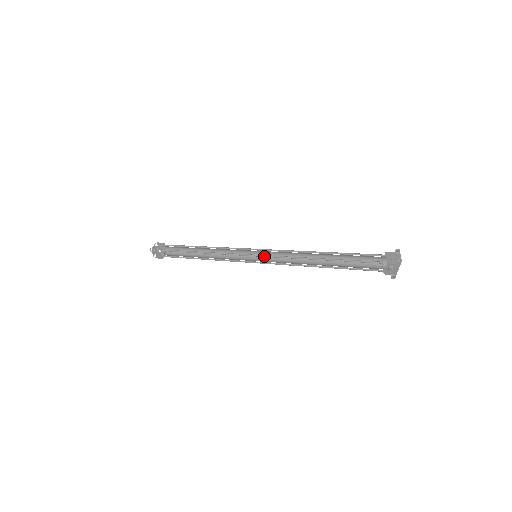
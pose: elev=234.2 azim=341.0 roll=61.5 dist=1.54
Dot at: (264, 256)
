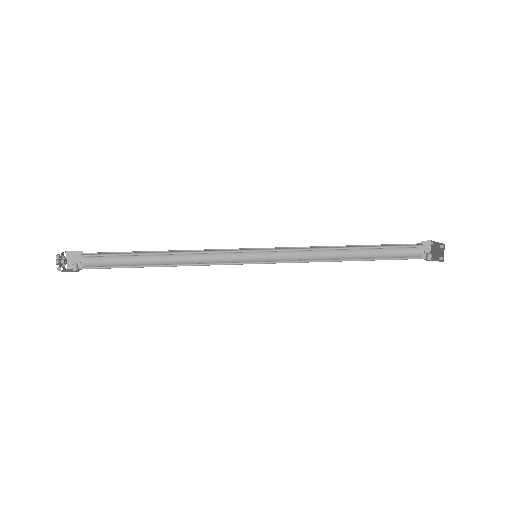
Dot at: (274, 251)
